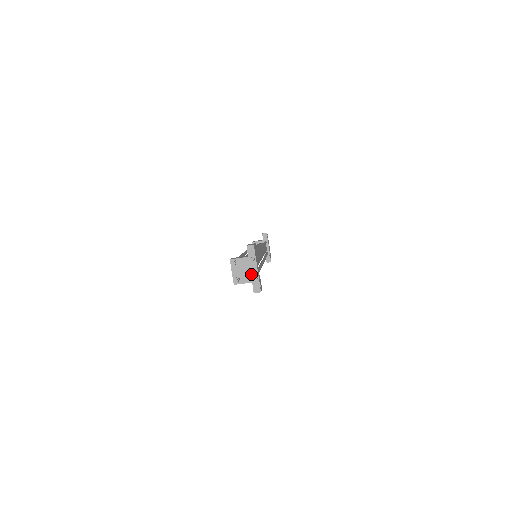
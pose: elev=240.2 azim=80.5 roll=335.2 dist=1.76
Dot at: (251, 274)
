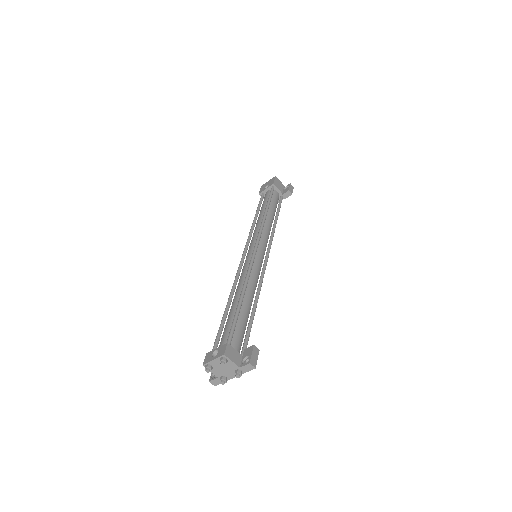
Dot at: (225, 375)
